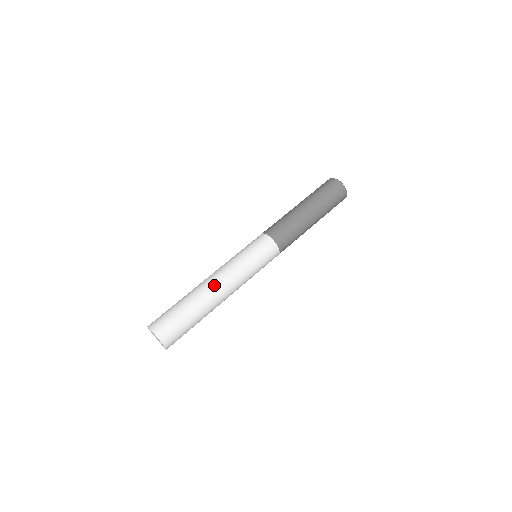
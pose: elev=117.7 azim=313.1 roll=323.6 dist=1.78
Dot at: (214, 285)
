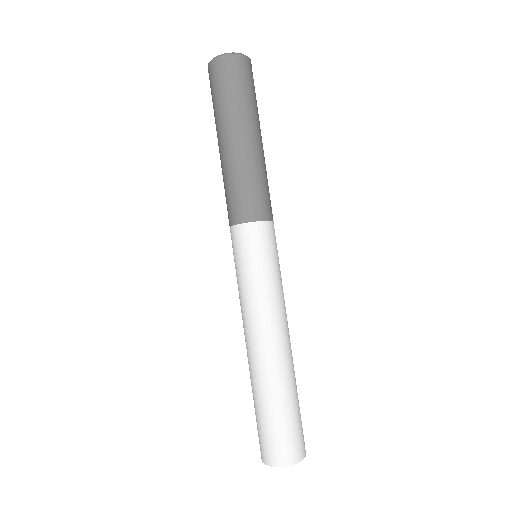
Dot at: (280, 346)
